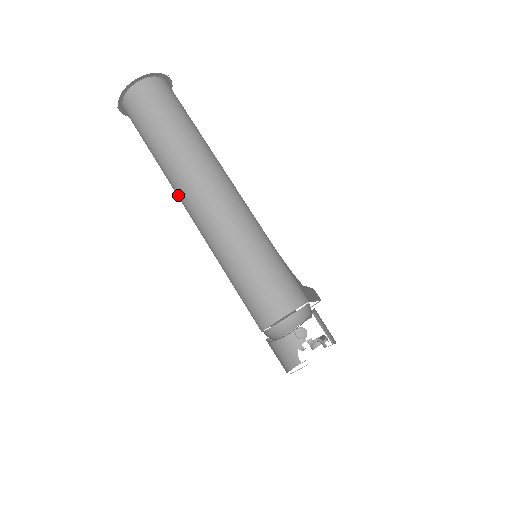
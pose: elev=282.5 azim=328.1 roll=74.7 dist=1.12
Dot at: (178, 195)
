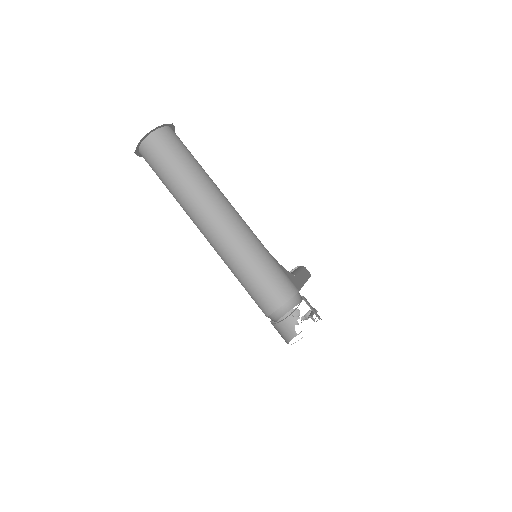
Dot at: (192, 220)
